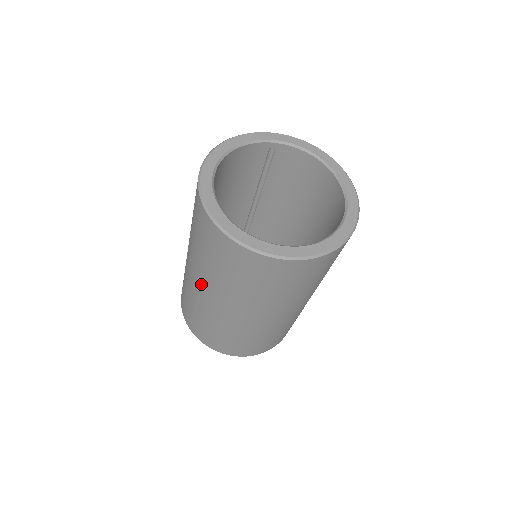
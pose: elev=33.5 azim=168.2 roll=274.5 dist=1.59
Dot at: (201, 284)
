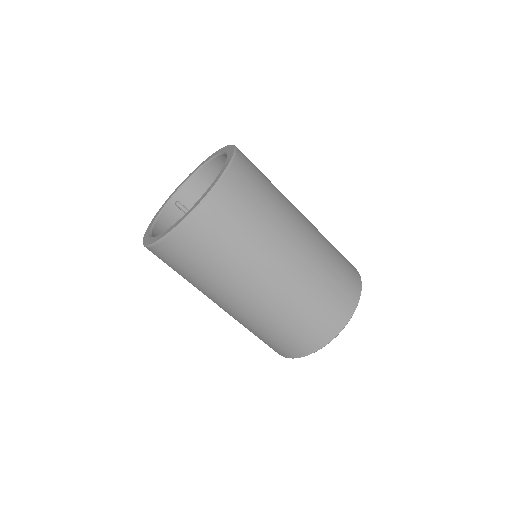
Dot at: (237, 298)
